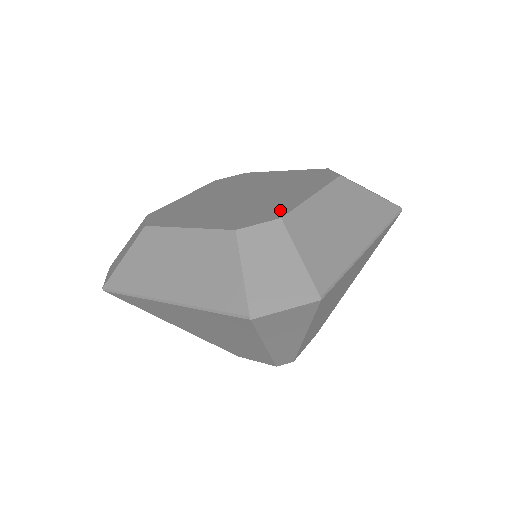
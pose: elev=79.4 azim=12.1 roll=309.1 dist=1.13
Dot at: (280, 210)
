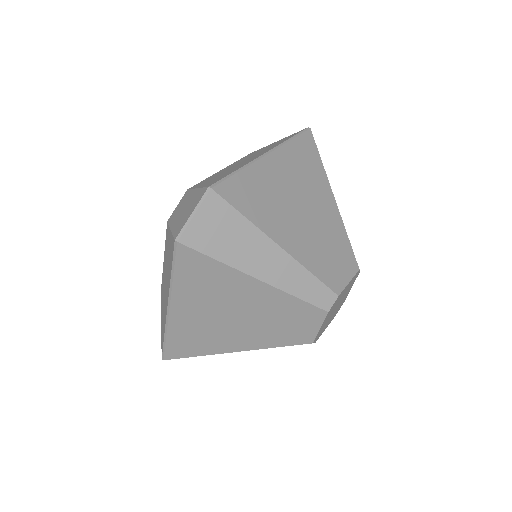
Dot at: occluded
